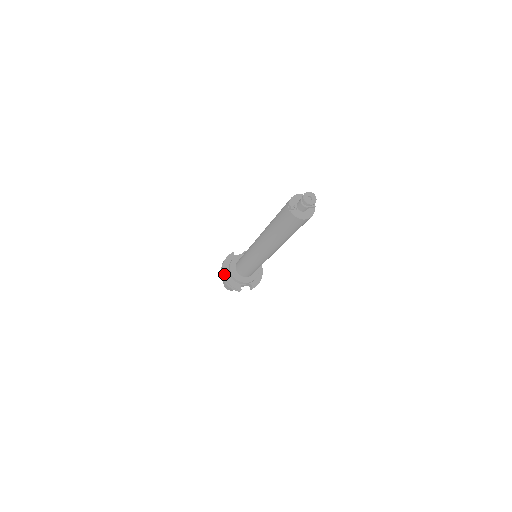
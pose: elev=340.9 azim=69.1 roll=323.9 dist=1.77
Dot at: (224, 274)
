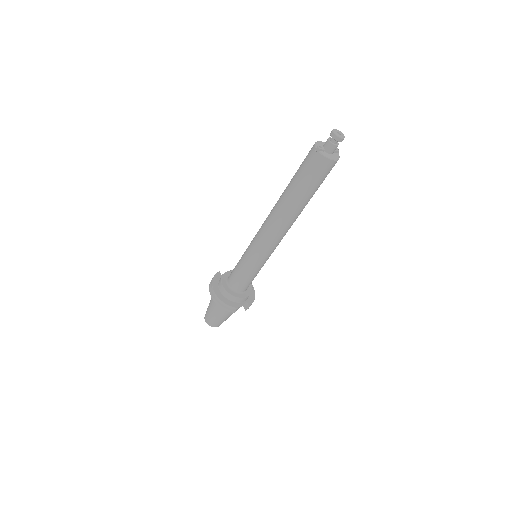
Dot at: (215, 293)
